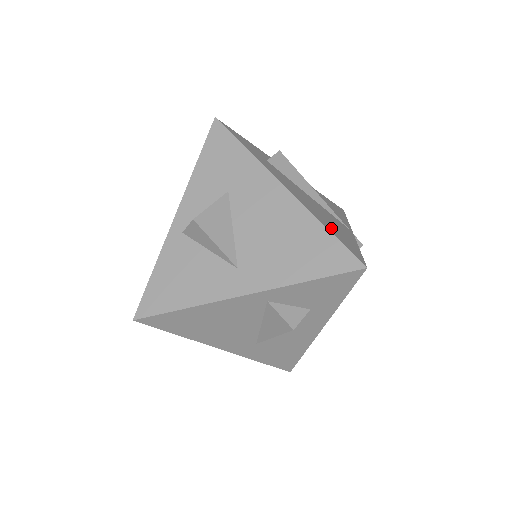
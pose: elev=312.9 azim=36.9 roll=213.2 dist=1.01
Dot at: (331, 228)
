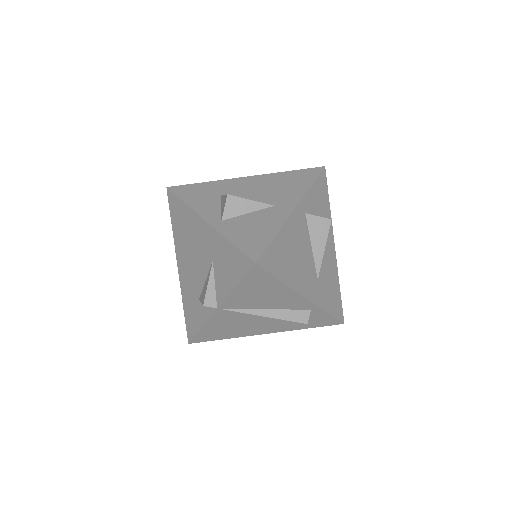
Dot at: occluded
